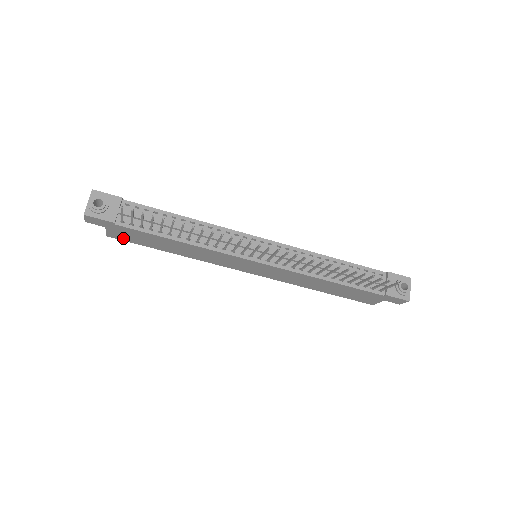
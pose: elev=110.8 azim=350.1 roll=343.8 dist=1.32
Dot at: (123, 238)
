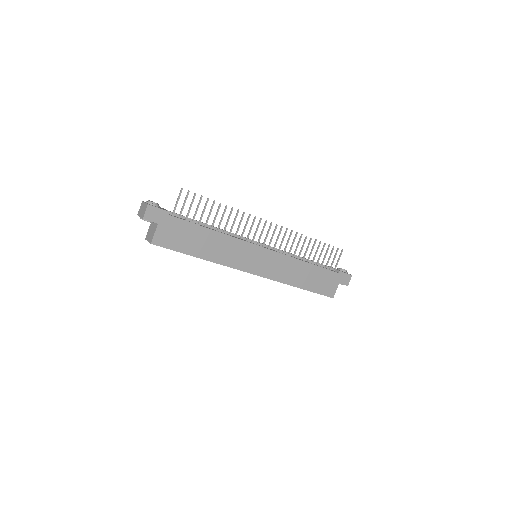
Dot at: (165, 242)
